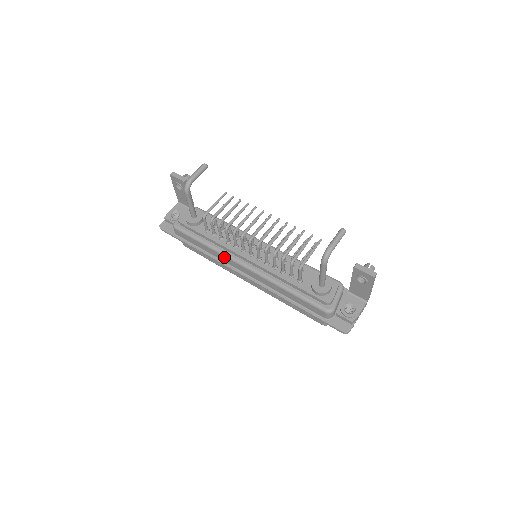
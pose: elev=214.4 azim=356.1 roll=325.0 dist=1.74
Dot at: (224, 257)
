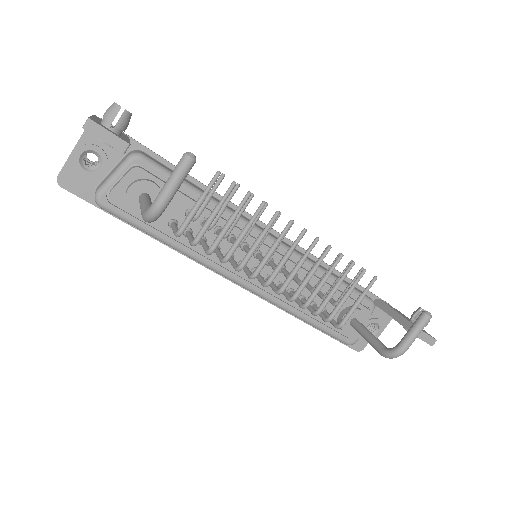
Dot at: (205, 265)
